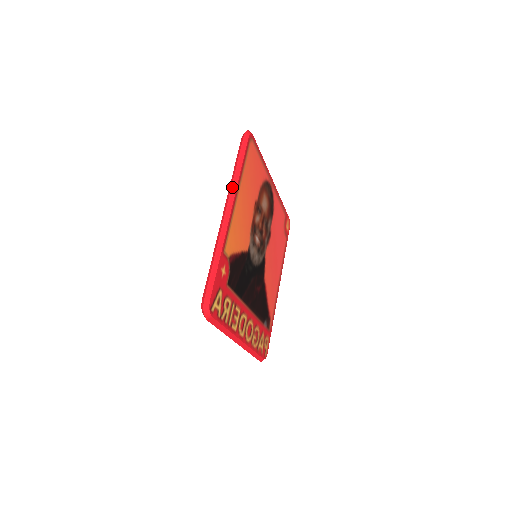
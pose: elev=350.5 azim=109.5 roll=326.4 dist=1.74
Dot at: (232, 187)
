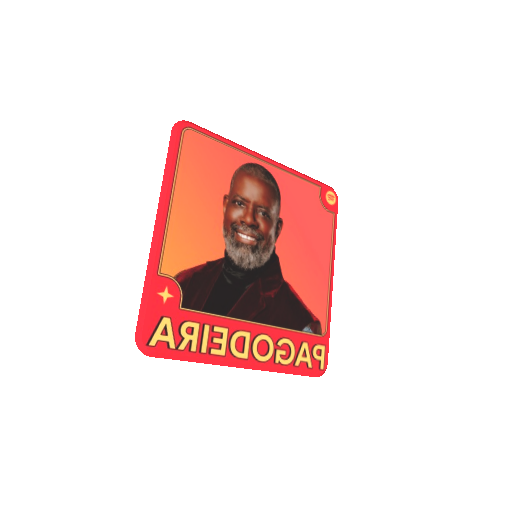
Dot at: (161, 196)
